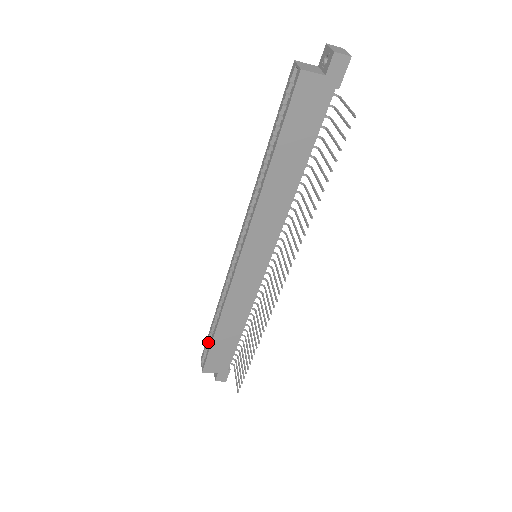
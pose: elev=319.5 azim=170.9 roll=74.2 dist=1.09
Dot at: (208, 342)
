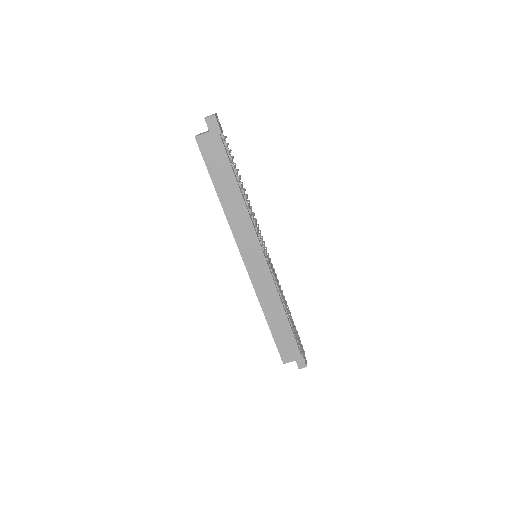
Dot at: occluded
